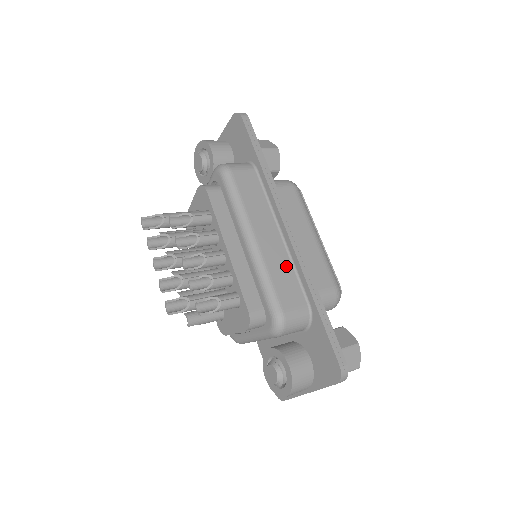
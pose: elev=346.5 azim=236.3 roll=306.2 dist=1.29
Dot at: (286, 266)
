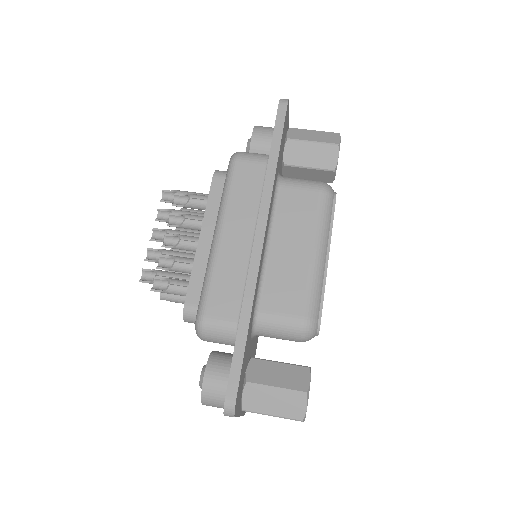
Dot at: (238, 272)
